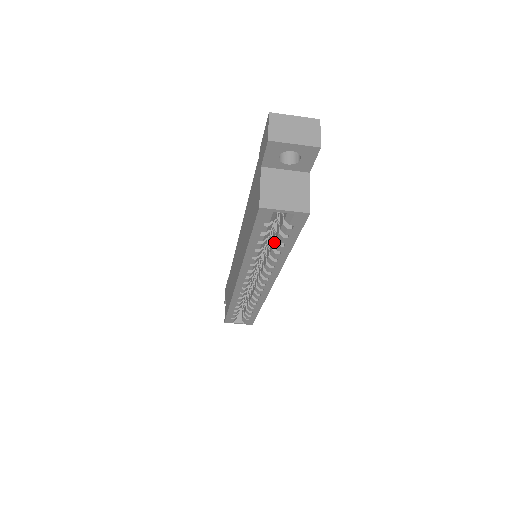
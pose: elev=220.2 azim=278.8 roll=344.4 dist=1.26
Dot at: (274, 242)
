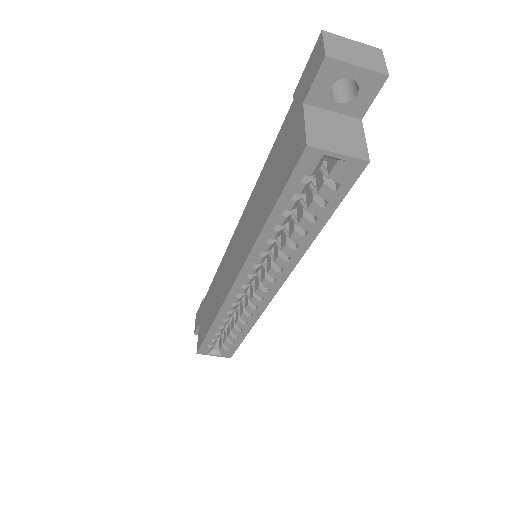
Dot at: (301, 217)
